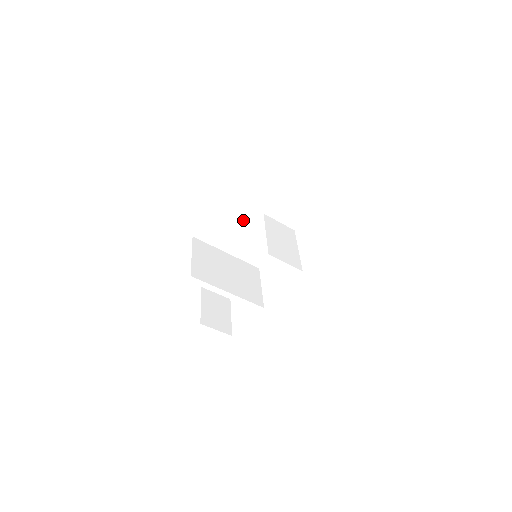
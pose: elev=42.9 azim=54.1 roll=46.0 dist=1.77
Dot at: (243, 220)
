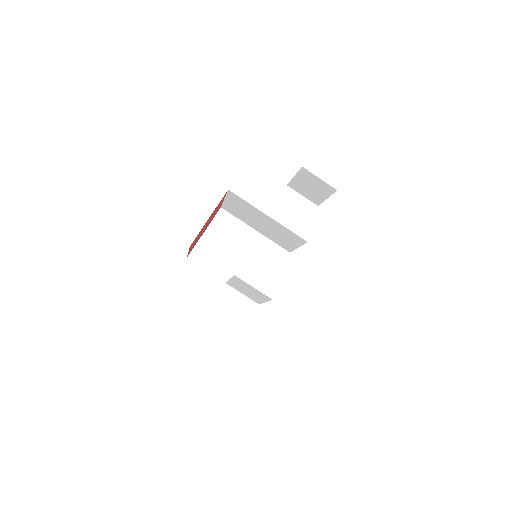
Dot at: (238, 239)
